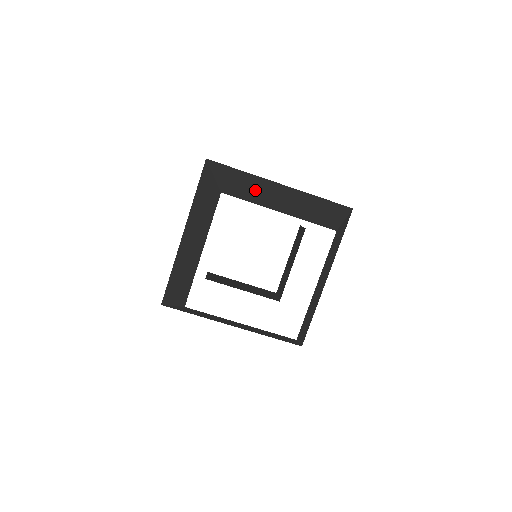
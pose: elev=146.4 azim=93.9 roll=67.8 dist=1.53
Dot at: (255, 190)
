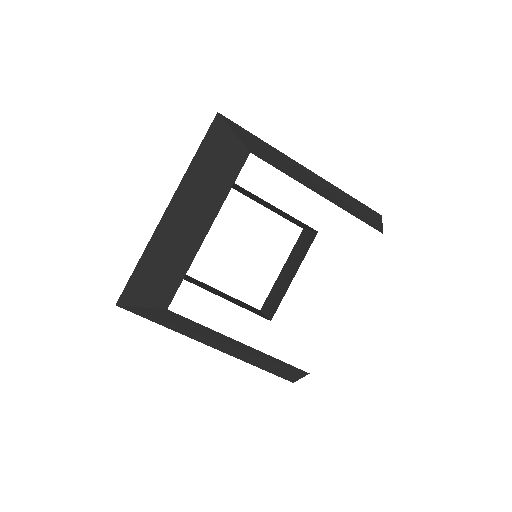
Dot at: (284, 163)
